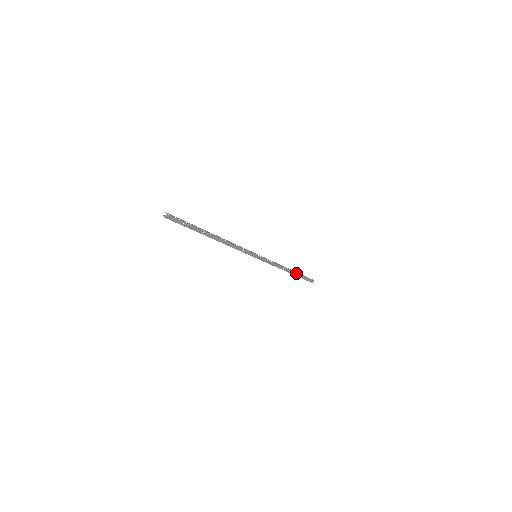
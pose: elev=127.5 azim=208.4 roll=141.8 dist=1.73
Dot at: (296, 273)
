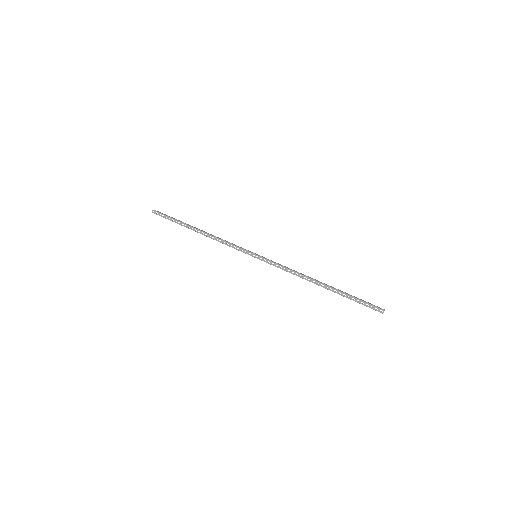
Dot at: (335, 289)
